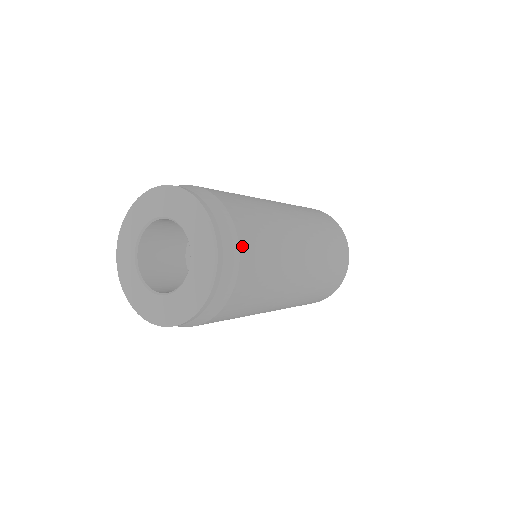
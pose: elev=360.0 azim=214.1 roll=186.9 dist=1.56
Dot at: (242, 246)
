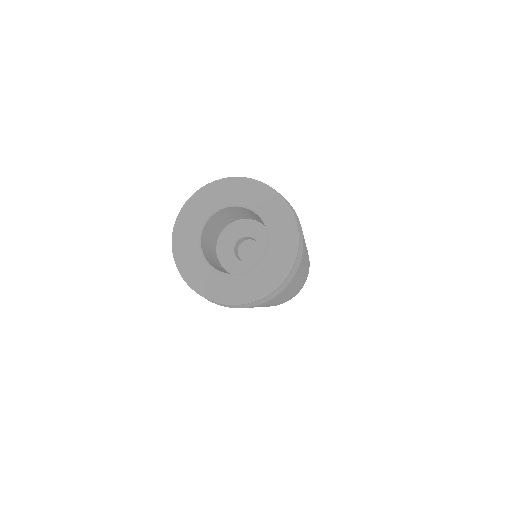
Dot at: (302, 231)
